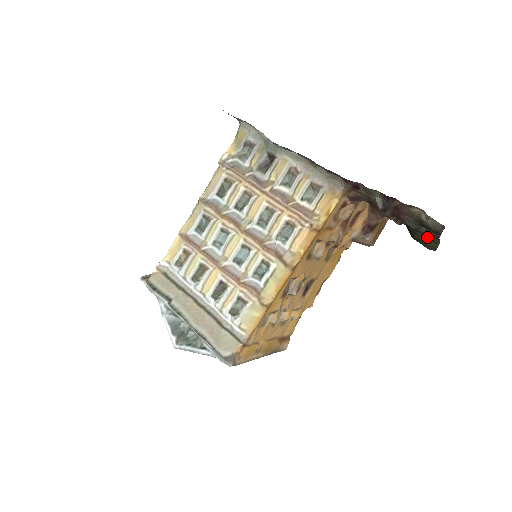
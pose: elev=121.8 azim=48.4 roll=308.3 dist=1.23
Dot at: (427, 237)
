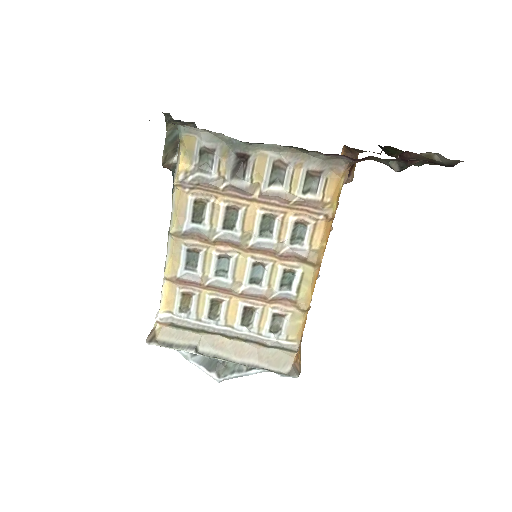
Dot at: occluded
